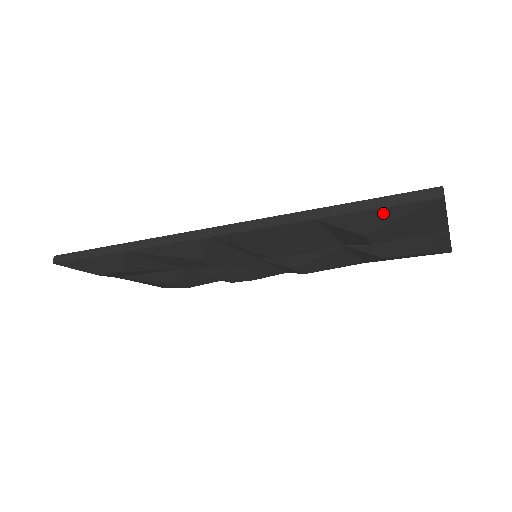
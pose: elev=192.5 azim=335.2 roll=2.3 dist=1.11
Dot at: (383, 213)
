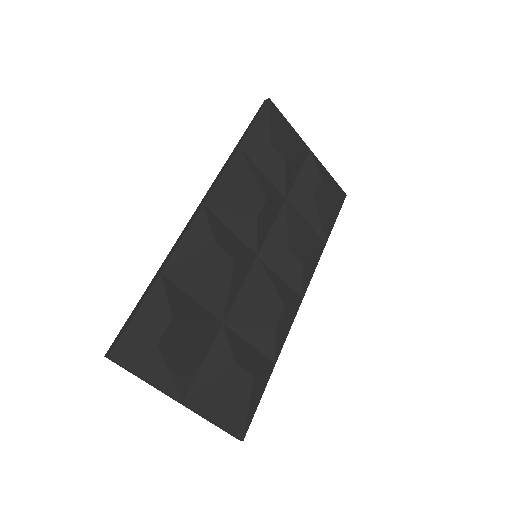
Dot at: (260, 123)
